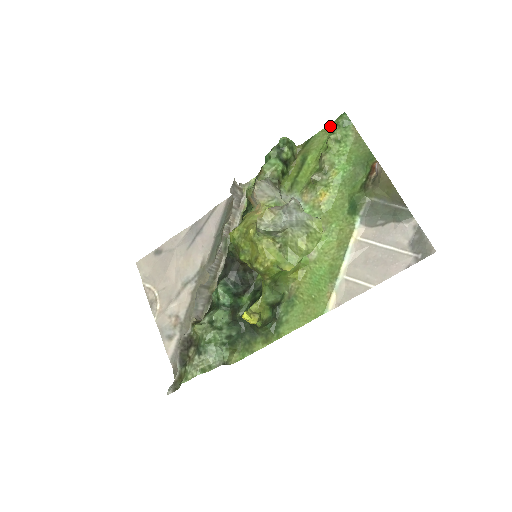
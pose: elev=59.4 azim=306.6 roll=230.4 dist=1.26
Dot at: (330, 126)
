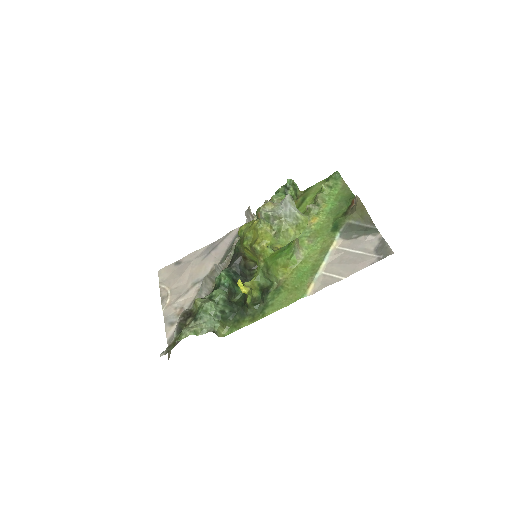
Dot at: (326, 179)
